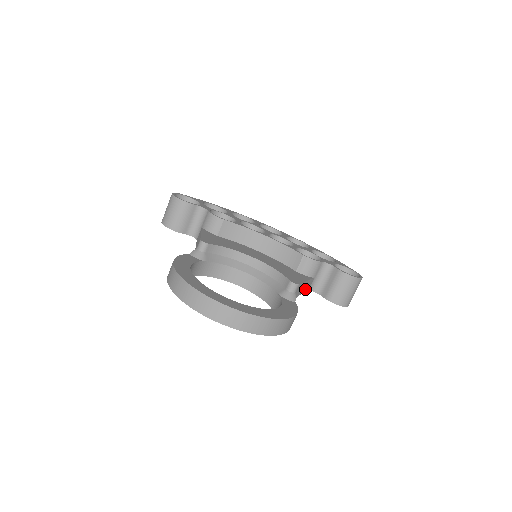
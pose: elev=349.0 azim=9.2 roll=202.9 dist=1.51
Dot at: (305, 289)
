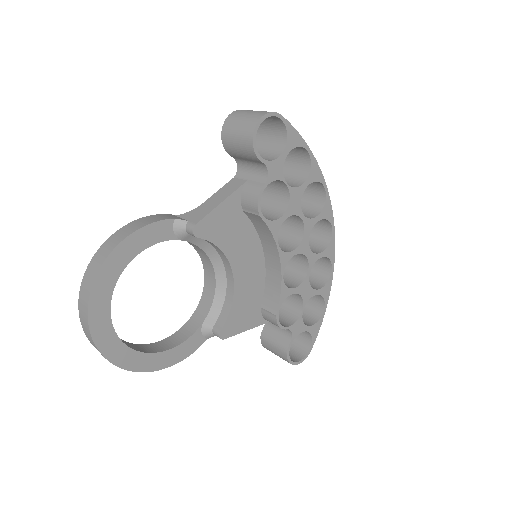
Dot at: occluded
